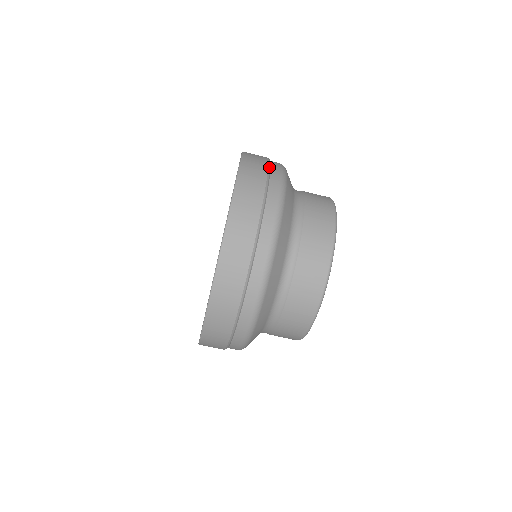
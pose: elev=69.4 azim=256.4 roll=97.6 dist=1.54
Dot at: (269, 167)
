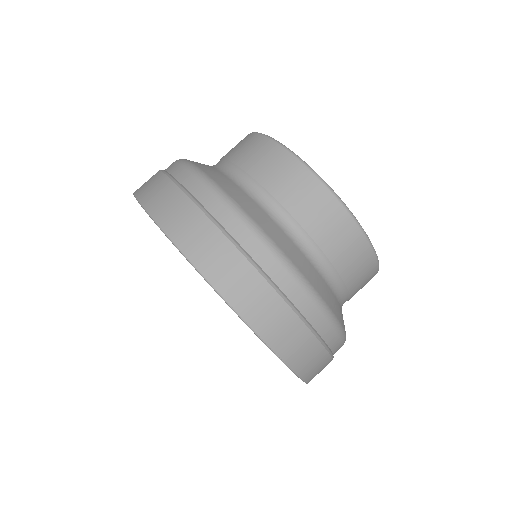
Dot at: occluded
